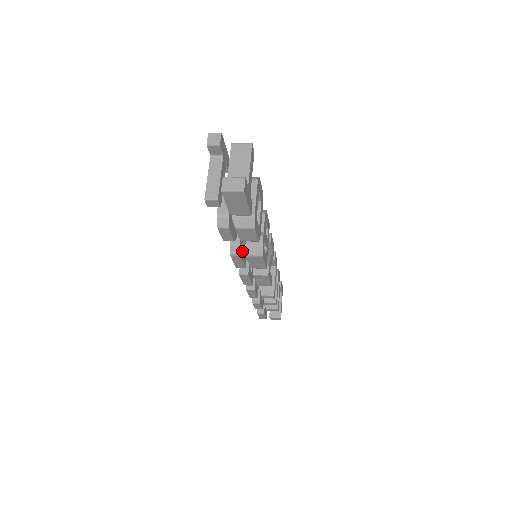
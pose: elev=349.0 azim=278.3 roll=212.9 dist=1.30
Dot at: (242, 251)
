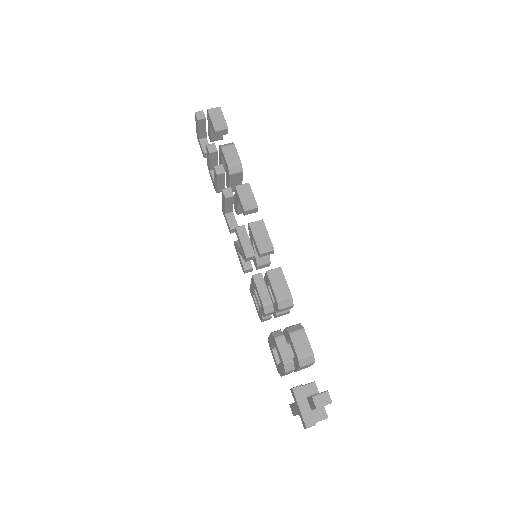
Dot at: occluded
